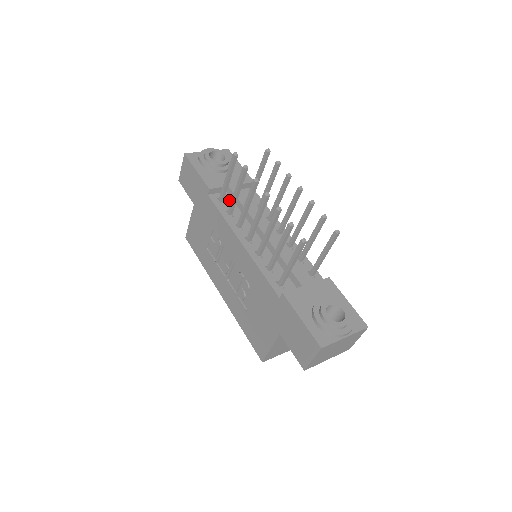
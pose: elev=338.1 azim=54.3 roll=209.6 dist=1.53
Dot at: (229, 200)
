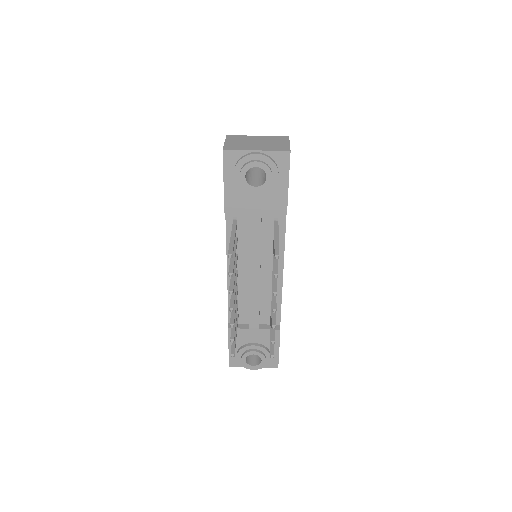
Dot at: (246, 222)
